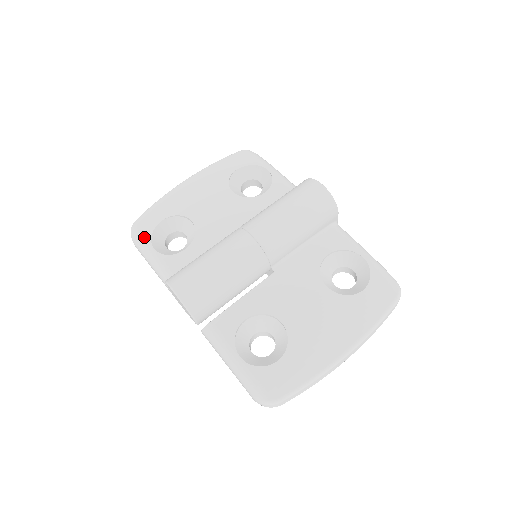
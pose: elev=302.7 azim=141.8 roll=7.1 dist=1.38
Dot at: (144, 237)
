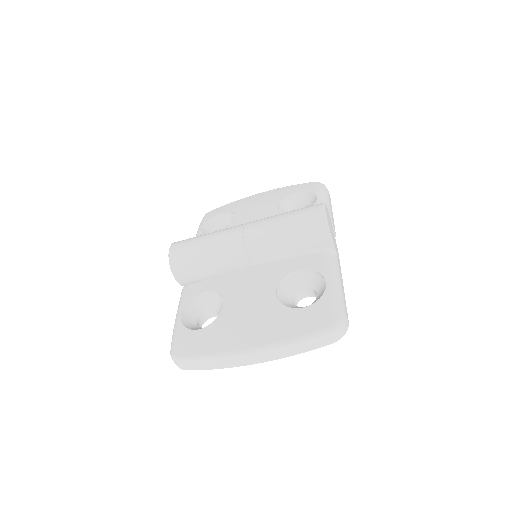
Dot at: (204, 221)
